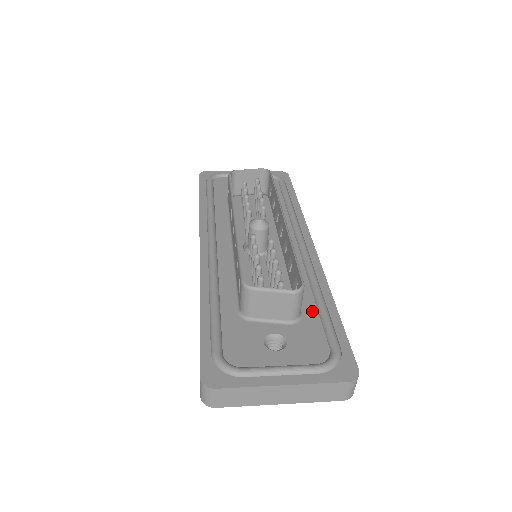
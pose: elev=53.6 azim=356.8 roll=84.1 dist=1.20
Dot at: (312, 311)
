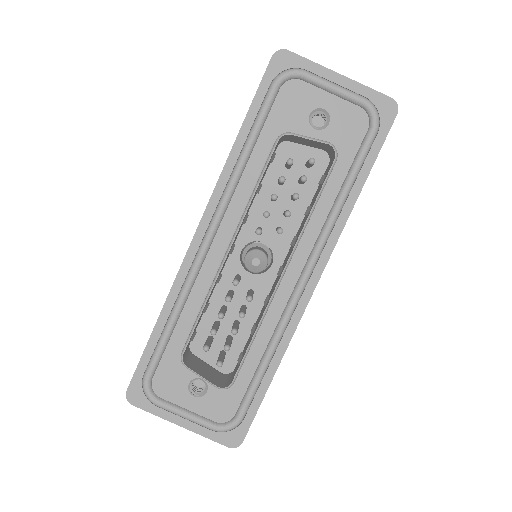
Dot at: (249, 372)
